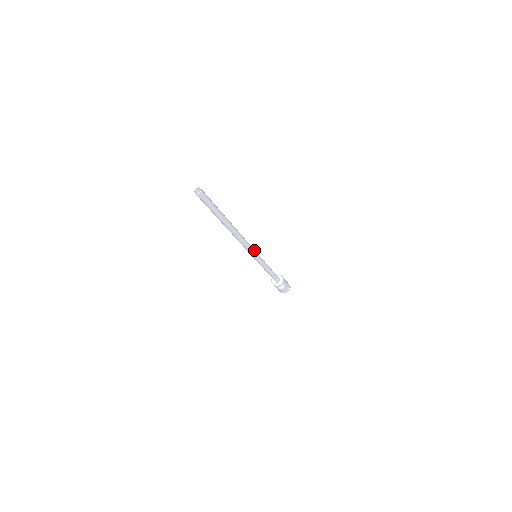
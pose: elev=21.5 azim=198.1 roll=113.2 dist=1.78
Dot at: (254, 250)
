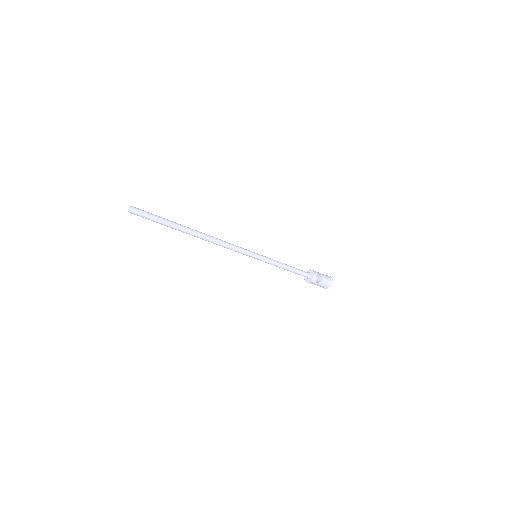
Dot at: (246, 250)
